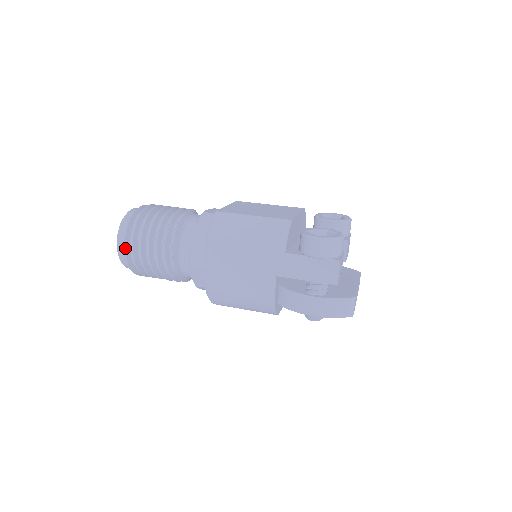
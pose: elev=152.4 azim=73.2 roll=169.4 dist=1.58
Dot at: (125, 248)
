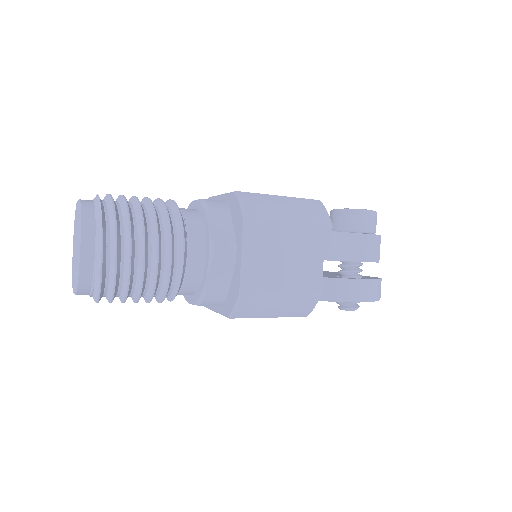
Dot at: (102, 248)
